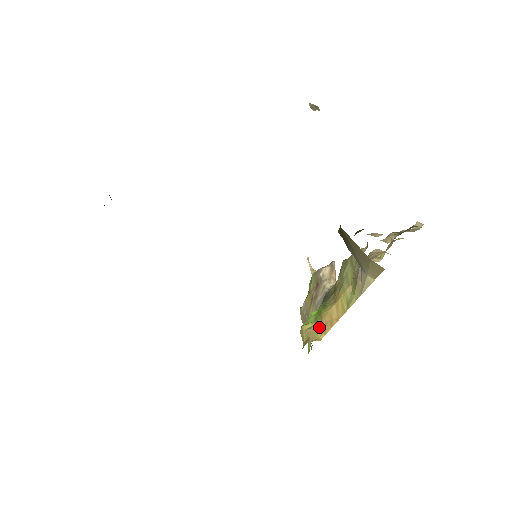
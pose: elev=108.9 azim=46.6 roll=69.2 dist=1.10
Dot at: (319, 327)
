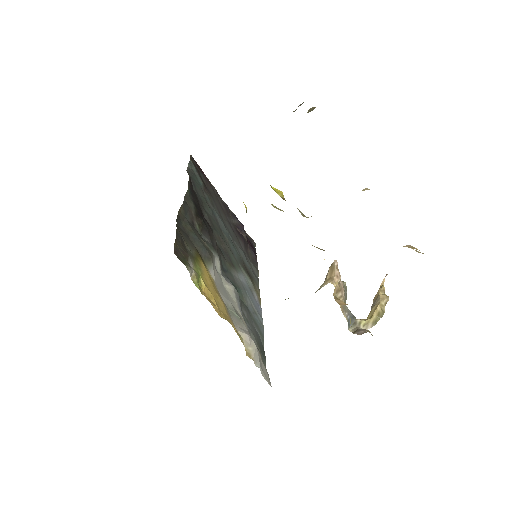
Dot at: occluded
